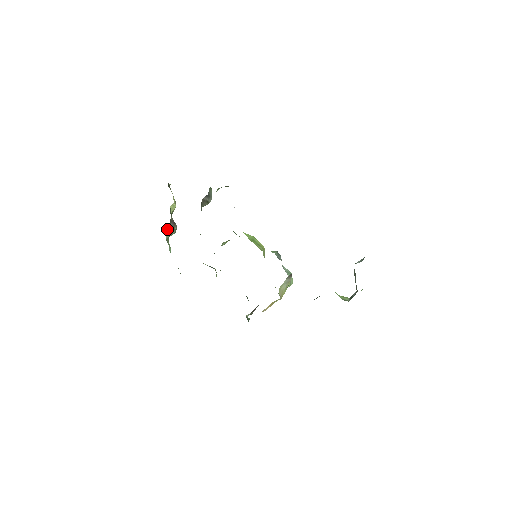
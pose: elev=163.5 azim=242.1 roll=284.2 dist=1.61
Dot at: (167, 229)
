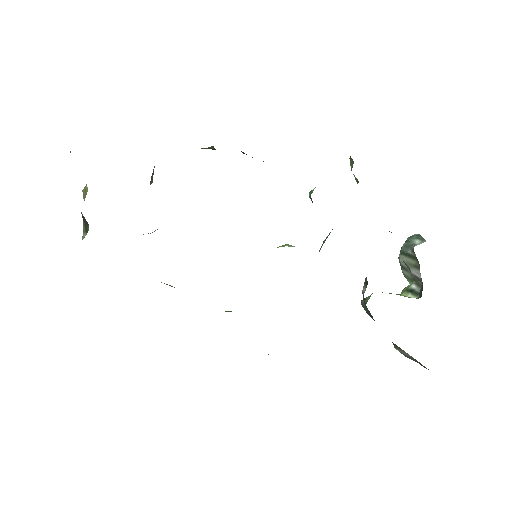
Dot at: occluded
